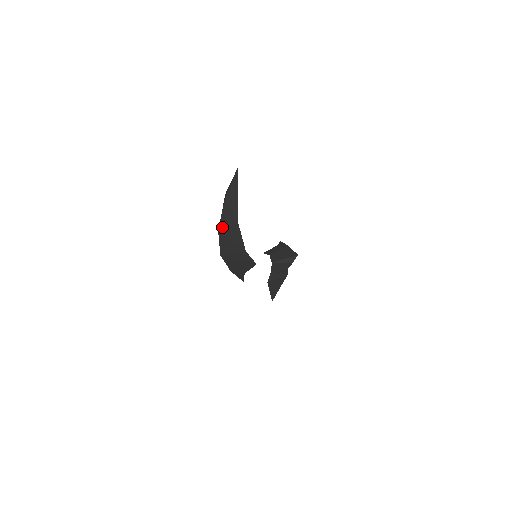
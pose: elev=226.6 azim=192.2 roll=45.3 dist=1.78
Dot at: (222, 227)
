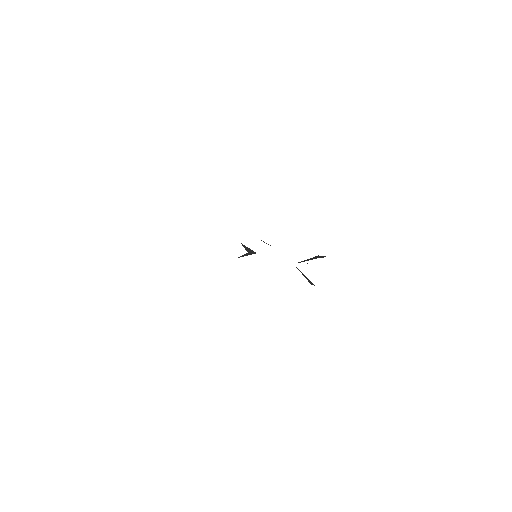
Dot at: occluded
